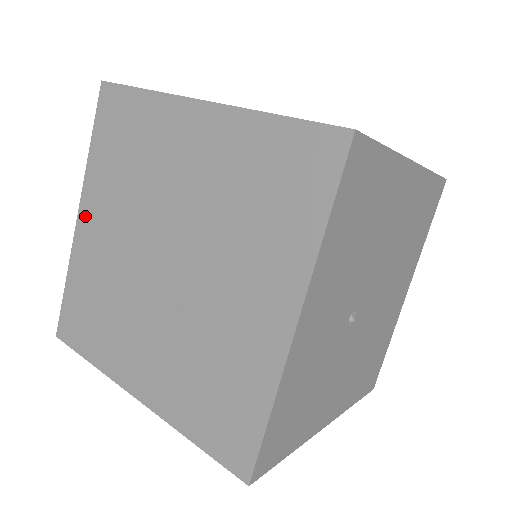
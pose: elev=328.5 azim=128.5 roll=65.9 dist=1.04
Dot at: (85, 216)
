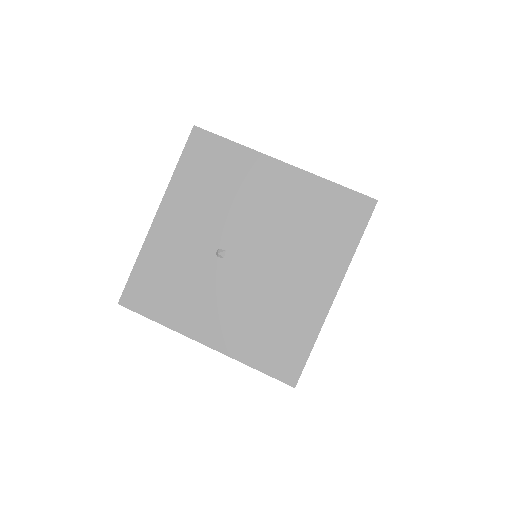
Dot at: occluded
